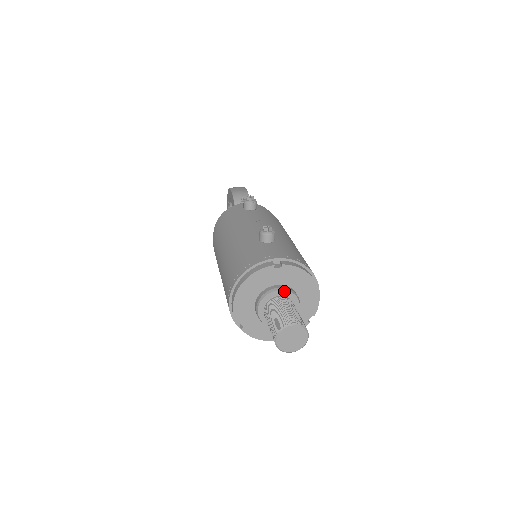
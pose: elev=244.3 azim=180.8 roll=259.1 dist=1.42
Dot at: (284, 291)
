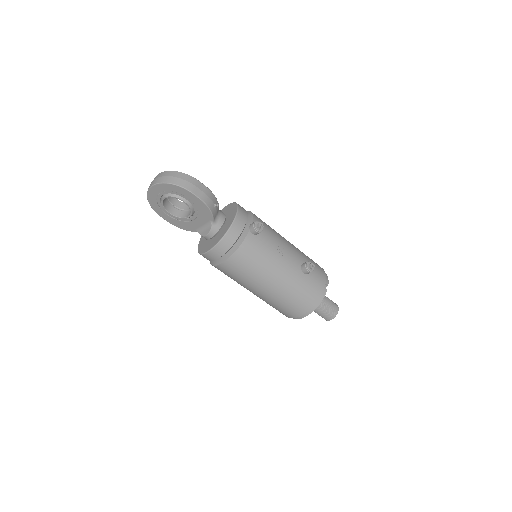
Dot at: occluded
